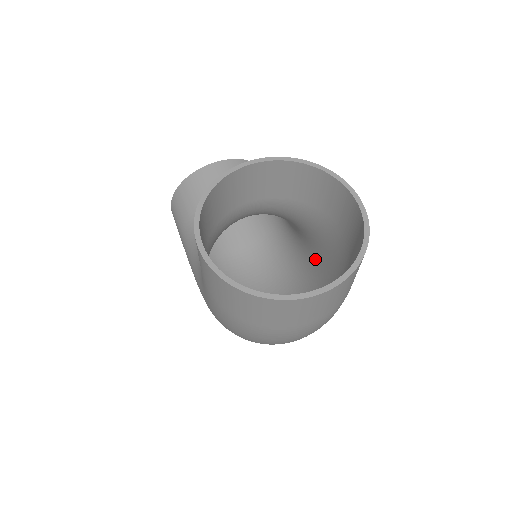
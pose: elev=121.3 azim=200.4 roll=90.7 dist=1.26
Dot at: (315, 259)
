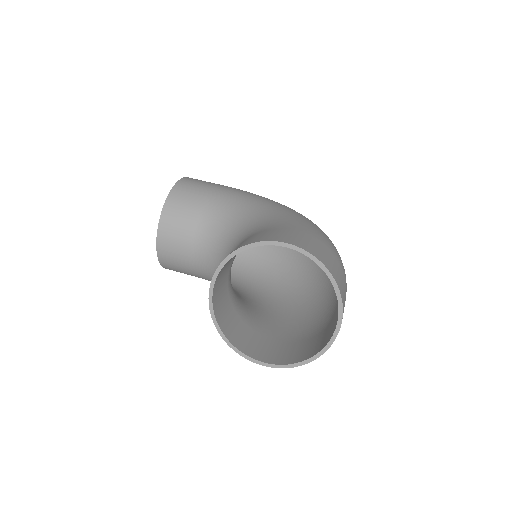
Dot at: occluded
